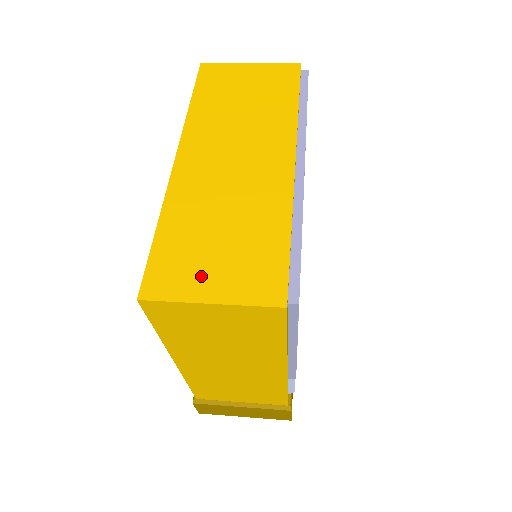
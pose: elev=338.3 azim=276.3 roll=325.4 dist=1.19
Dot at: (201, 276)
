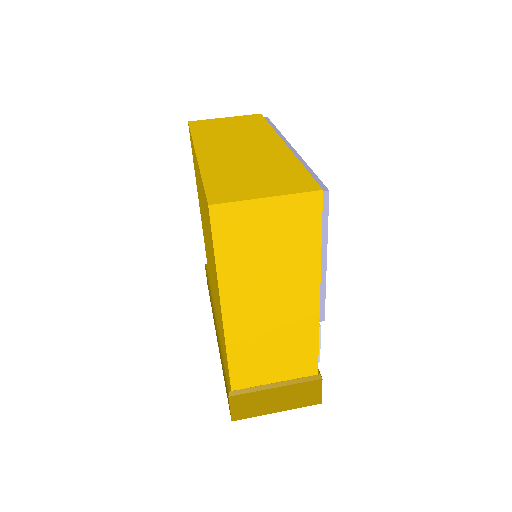
Dot at: (251, 189)
